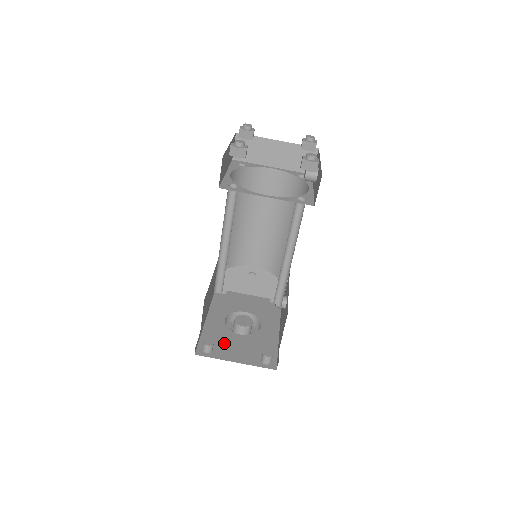
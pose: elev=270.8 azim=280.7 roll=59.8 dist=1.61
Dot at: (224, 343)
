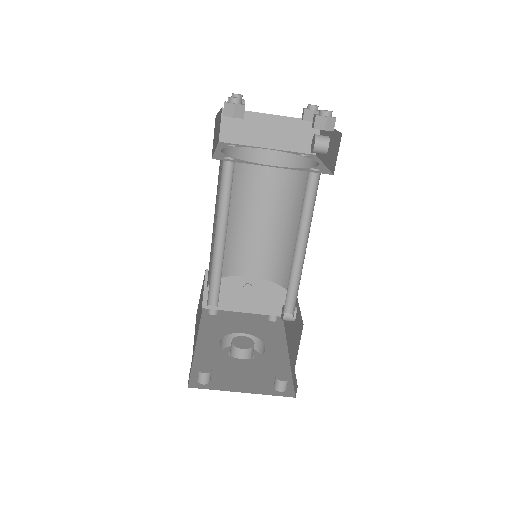
Dot at: (223, 370)
